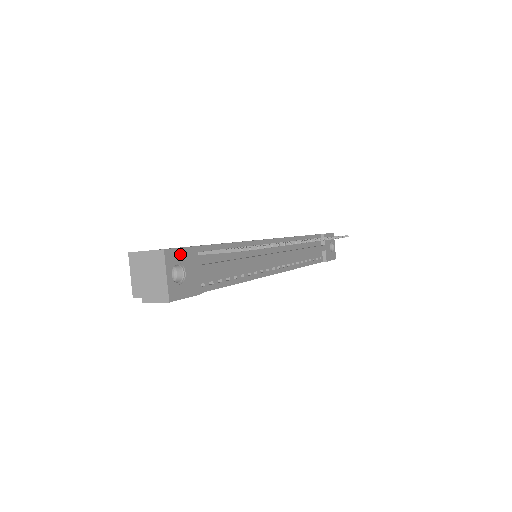
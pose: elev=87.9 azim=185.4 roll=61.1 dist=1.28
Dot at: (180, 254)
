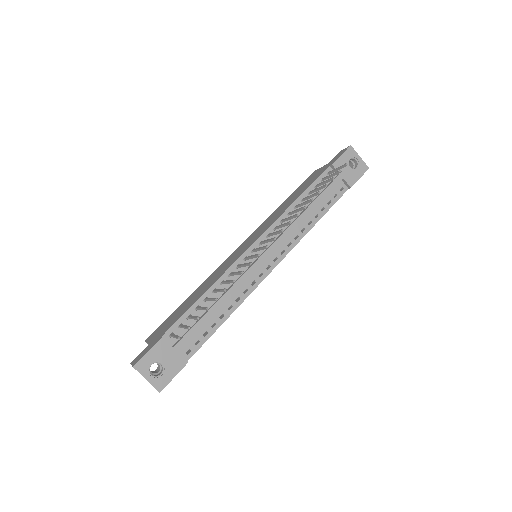
Dot at: (149, 357)
